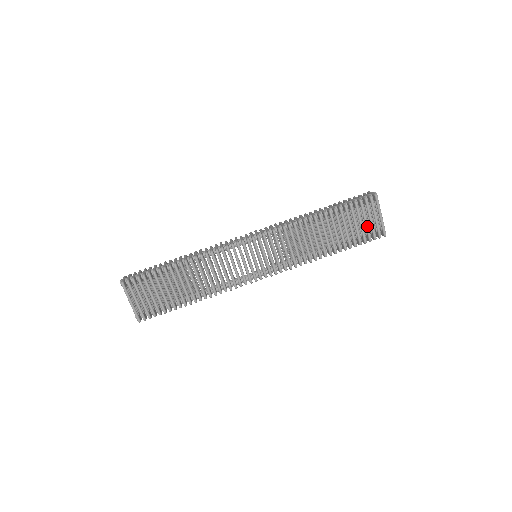
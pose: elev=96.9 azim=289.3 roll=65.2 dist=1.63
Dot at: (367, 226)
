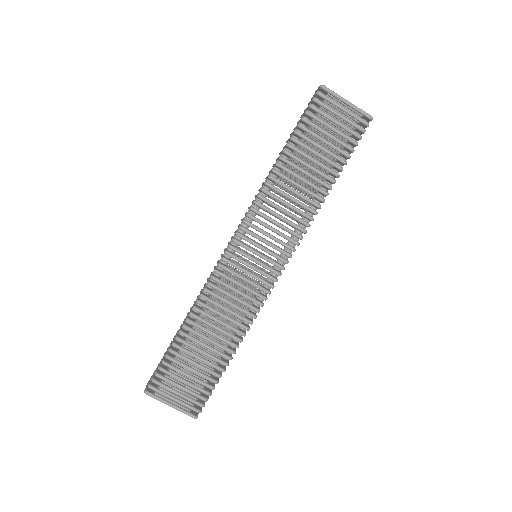
Dot at: (342, 126)
